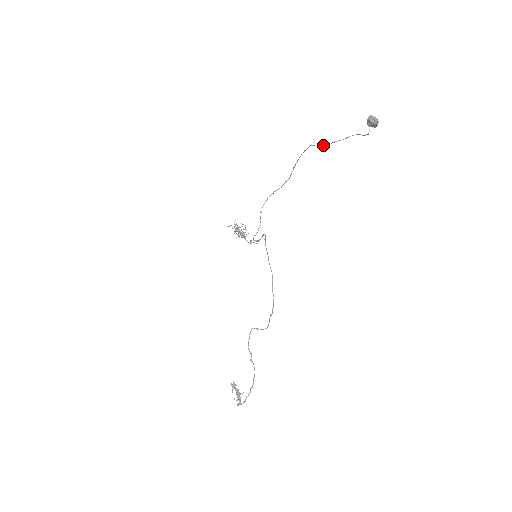
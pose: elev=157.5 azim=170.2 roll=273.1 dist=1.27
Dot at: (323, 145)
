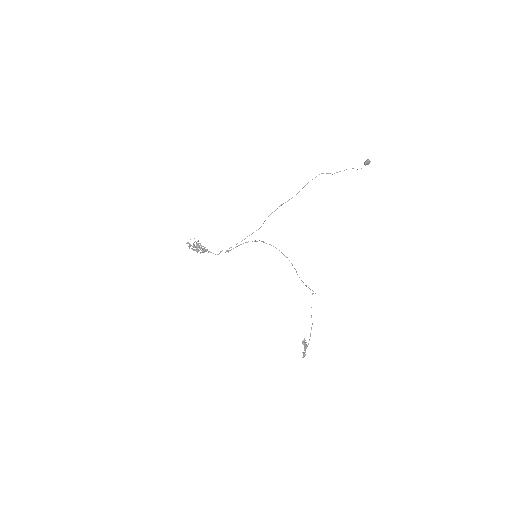
Dot at: occluded
